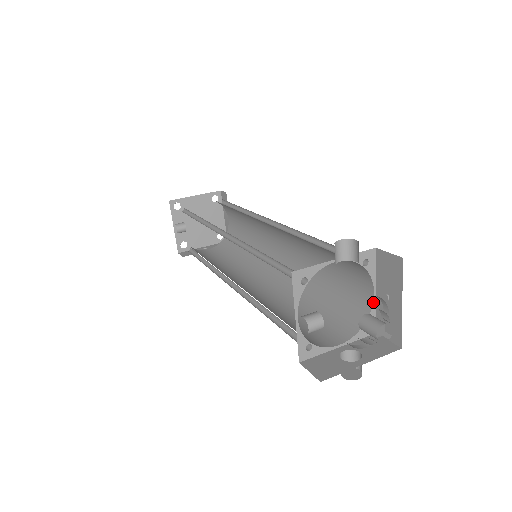
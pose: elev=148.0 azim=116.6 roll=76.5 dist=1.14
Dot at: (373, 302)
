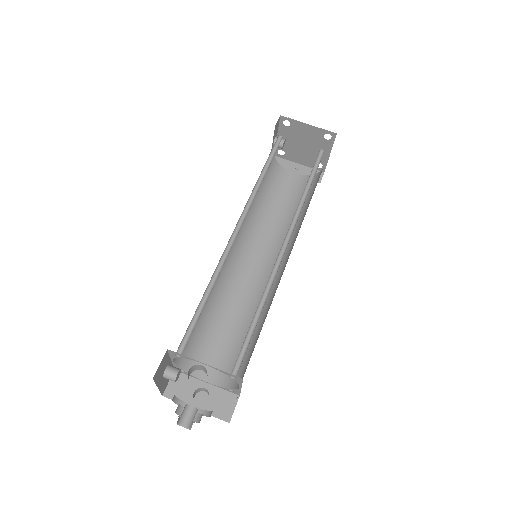
Dot at: (238, 388)
